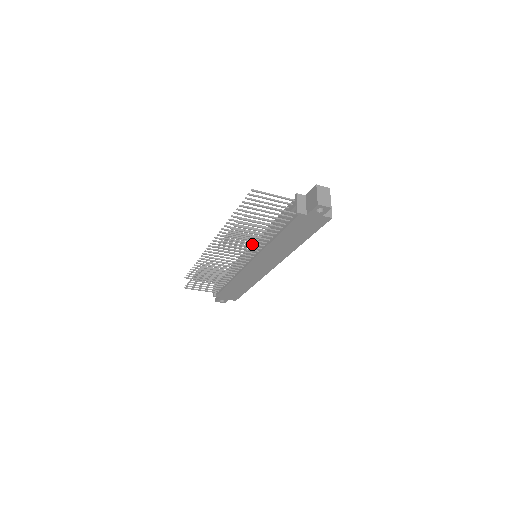
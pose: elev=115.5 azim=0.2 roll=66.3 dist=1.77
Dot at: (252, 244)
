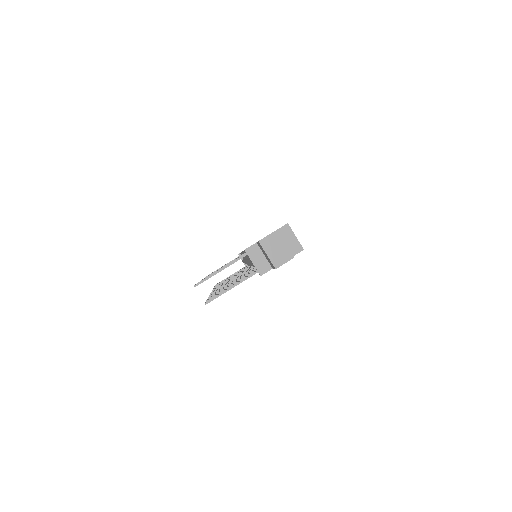
Dot at: occluded
